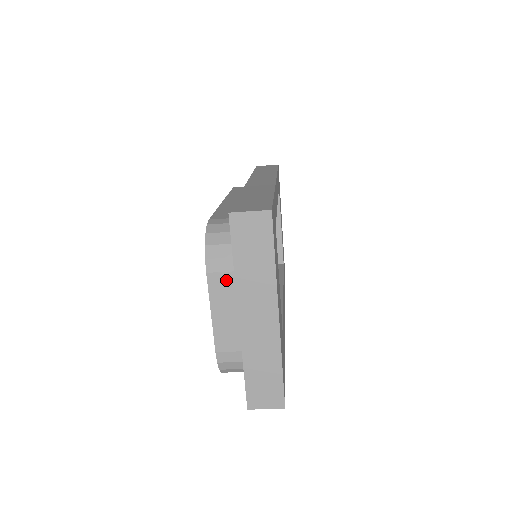
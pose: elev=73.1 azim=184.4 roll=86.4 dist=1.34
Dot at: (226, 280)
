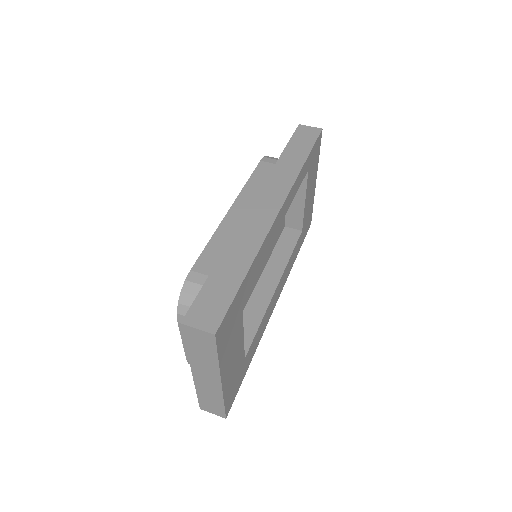
Dot at: occluded
